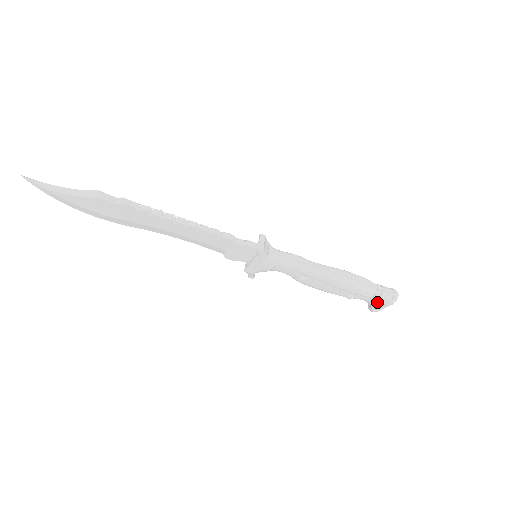
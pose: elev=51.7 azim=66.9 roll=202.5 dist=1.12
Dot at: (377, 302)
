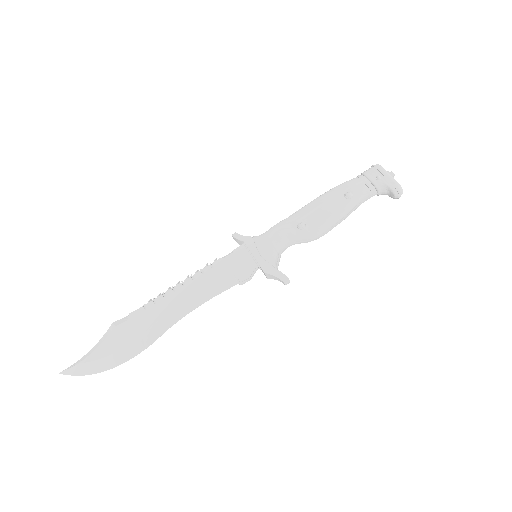
Dot at: (373, 179)
